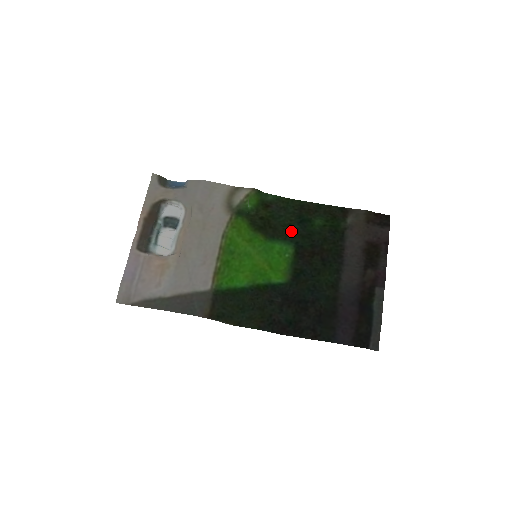
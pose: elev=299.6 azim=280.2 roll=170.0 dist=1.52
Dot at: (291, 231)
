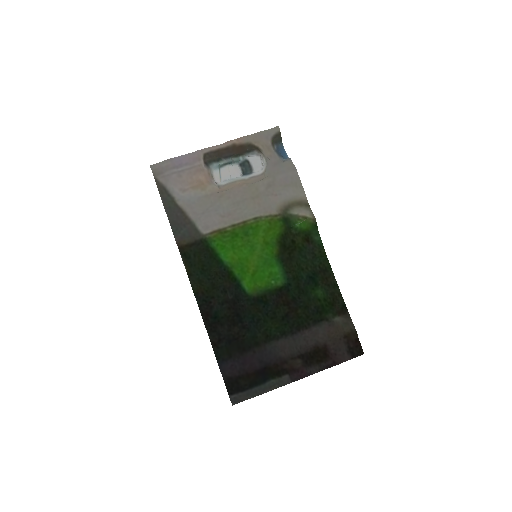
Dot at: (297, 273)
